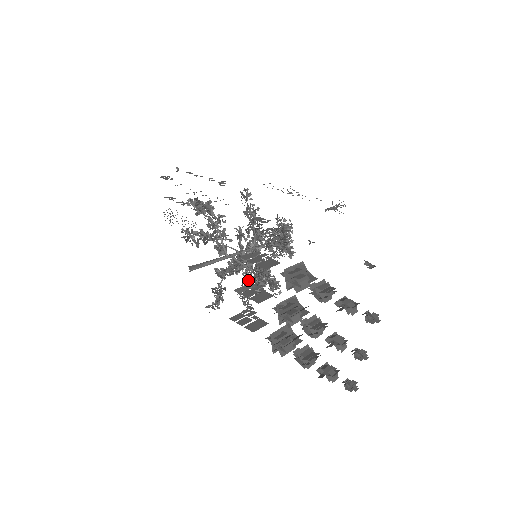
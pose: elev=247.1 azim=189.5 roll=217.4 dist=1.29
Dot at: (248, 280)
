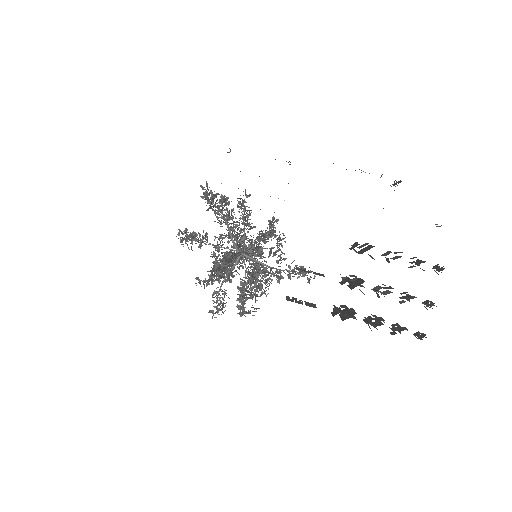
Dot at: (247, 282)
